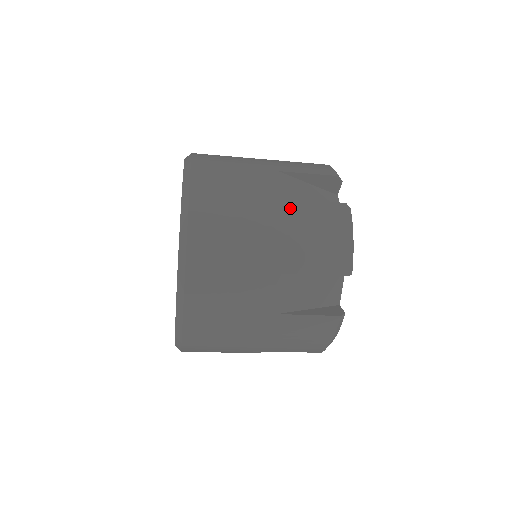
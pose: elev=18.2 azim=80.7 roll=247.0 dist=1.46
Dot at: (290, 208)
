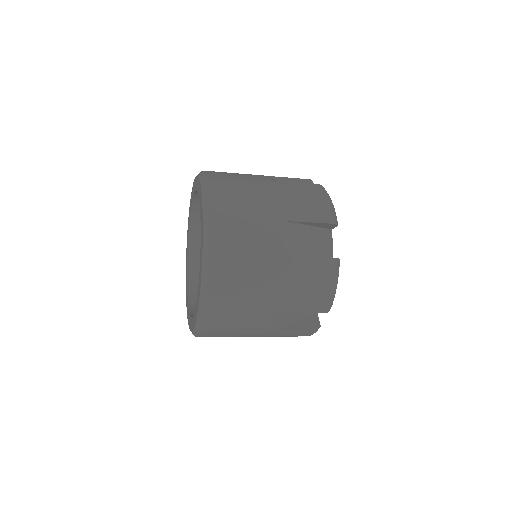
Dot at: (282, 185)
